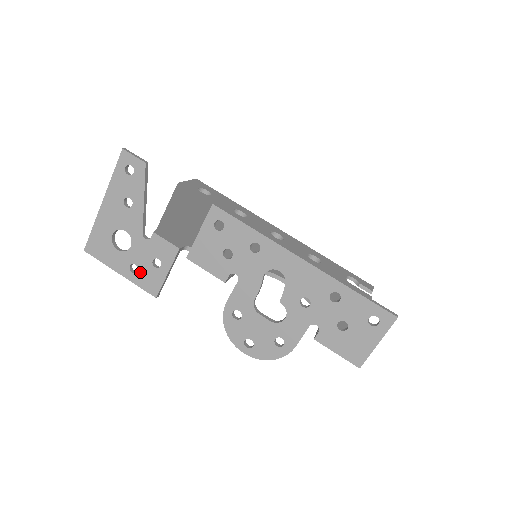
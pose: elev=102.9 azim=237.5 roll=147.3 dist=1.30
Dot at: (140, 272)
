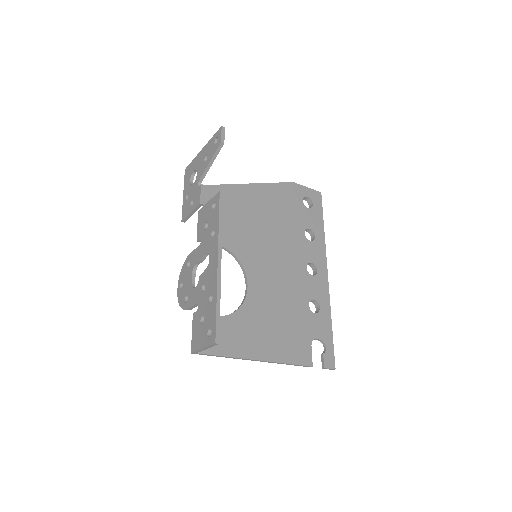
Dot at: (187, 201)
